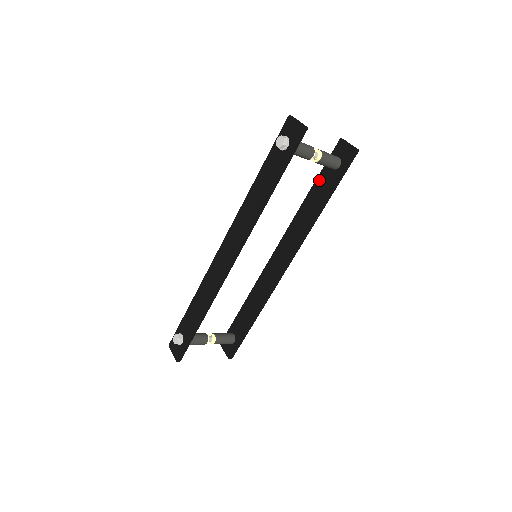
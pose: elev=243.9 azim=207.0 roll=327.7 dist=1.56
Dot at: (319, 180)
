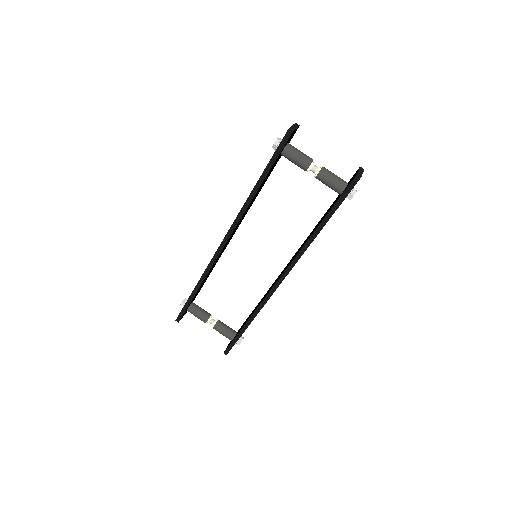
Dot at: occluded
